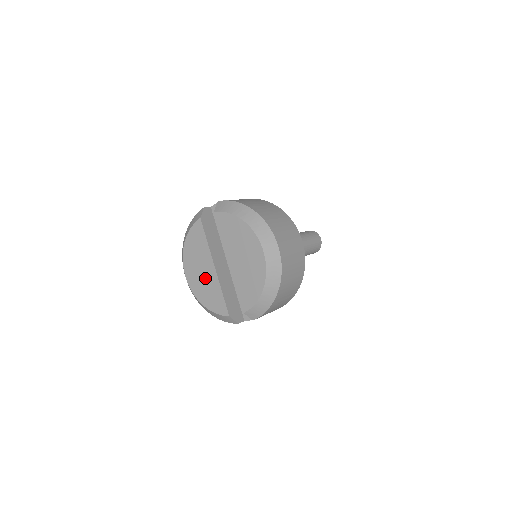
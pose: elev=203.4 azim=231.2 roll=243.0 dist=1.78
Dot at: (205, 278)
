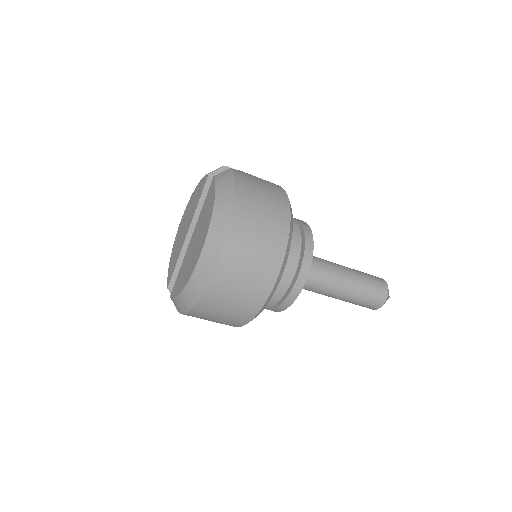
Dot at: (182, 236)
